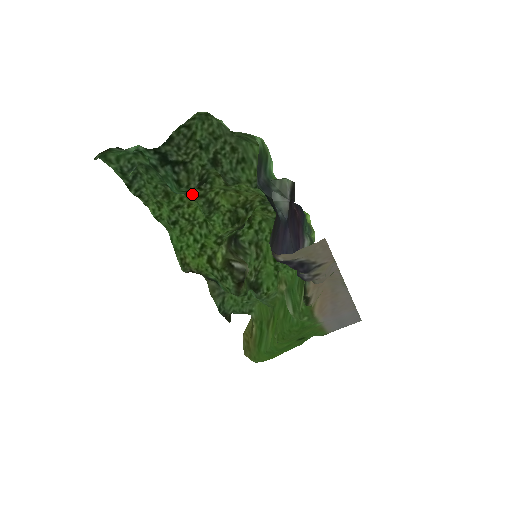
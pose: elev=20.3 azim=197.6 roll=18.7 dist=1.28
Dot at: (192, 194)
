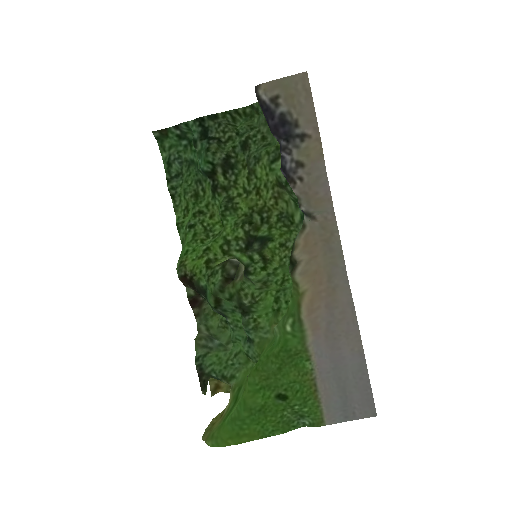
Dot at: (217, 181)
